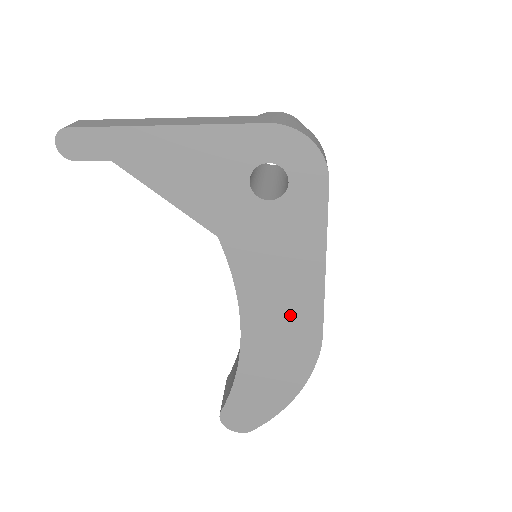
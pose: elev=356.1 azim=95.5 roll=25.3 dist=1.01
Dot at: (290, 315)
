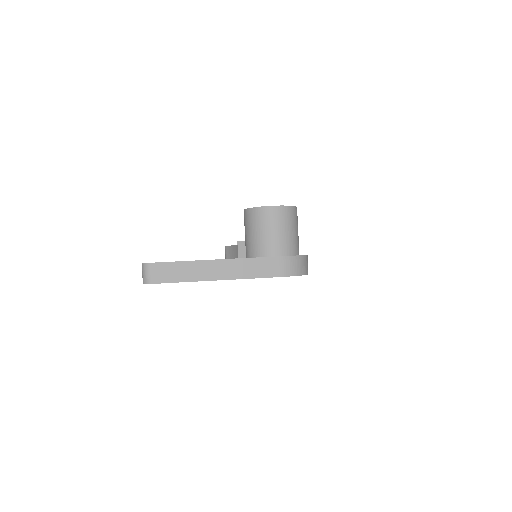
Dot at: occluded
